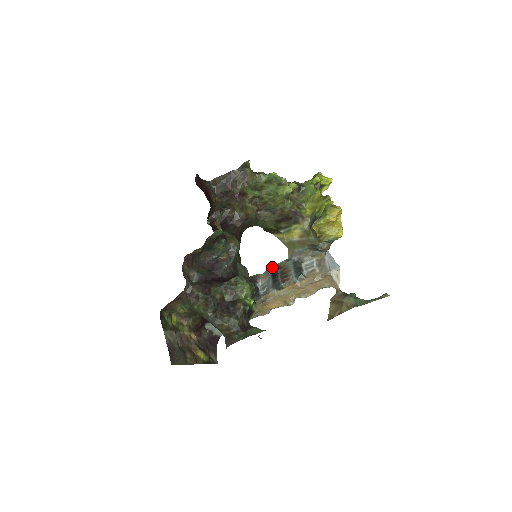
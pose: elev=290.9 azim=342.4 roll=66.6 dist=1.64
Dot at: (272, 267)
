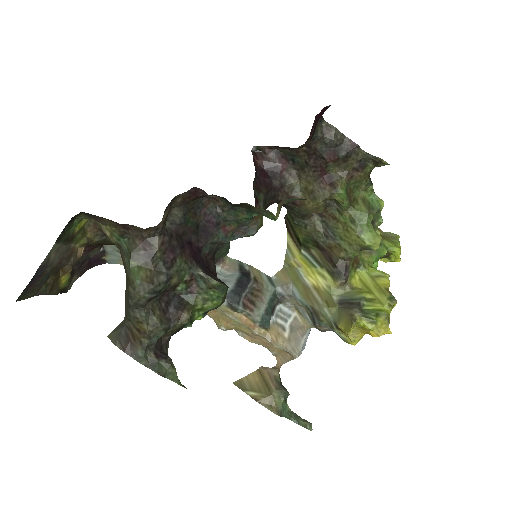
Dot at: (248, 266)
